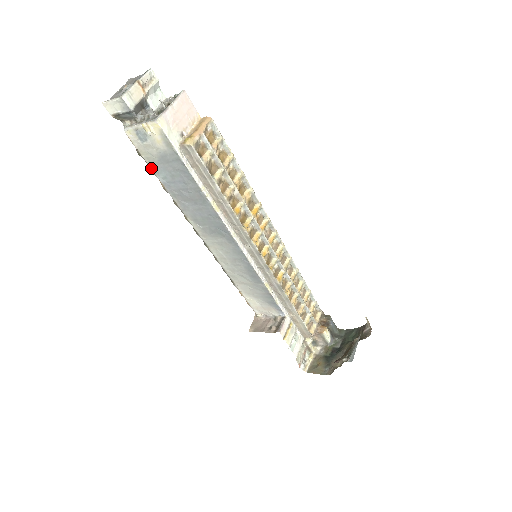
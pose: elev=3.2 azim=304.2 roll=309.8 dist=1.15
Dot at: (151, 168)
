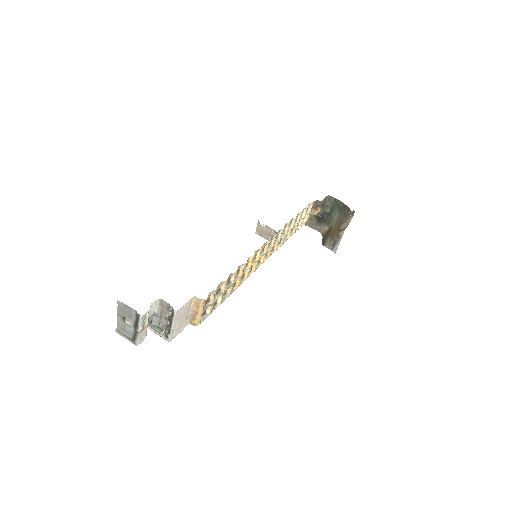
Dot at: occluded
